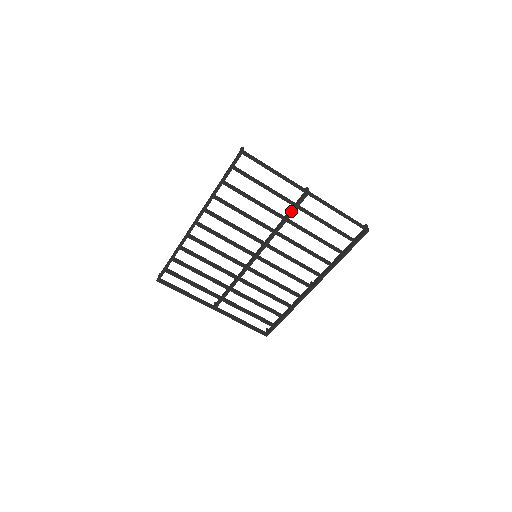
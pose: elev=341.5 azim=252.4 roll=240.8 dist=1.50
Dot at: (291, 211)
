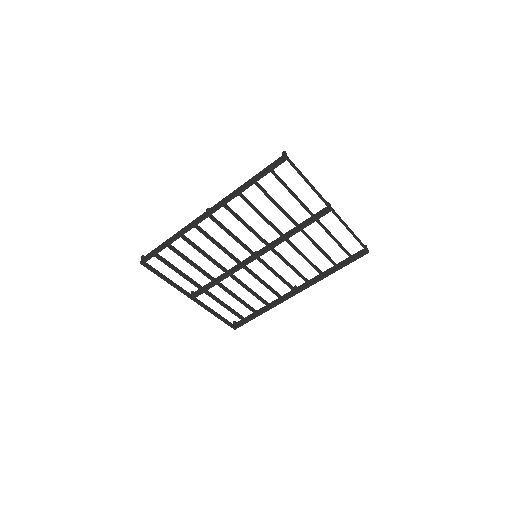
Dot at: (309, 222)
